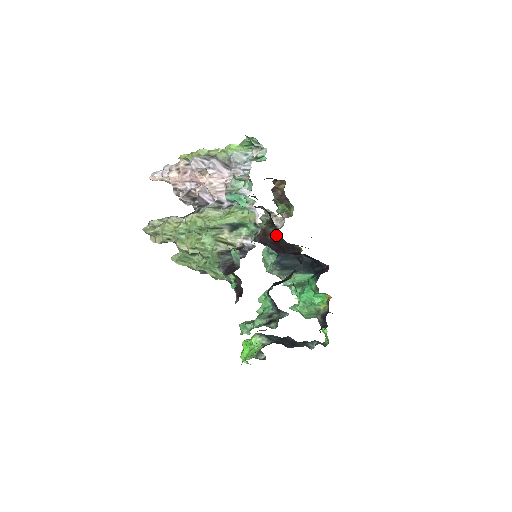
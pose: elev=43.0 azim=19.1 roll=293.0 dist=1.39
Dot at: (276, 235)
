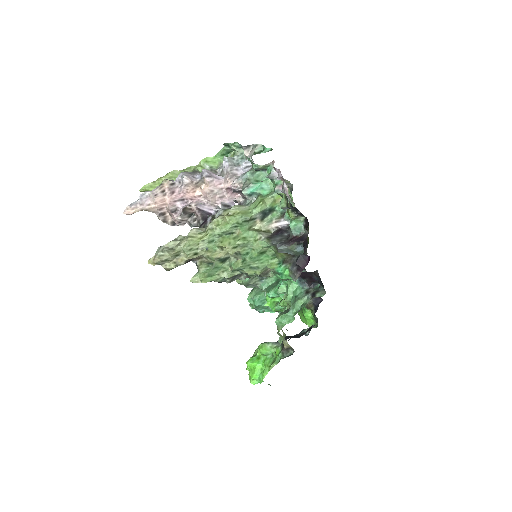
Dot at: occluded
